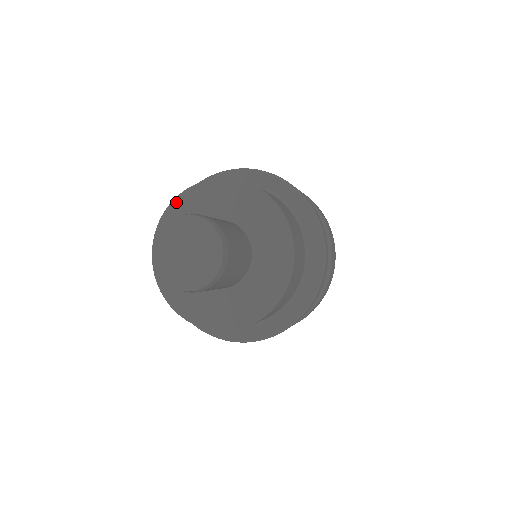
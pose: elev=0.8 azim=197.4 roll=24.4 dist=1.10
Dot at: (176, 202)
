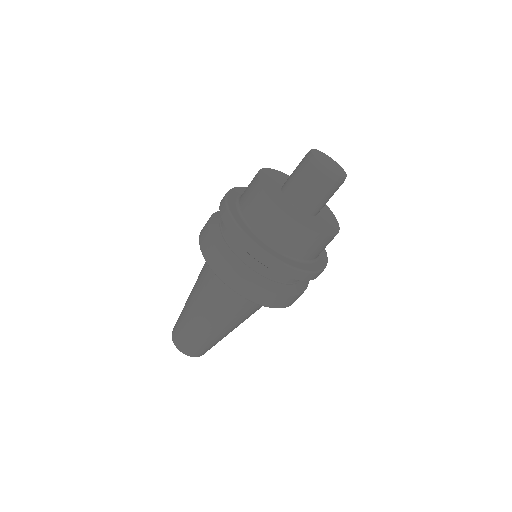
Dot at: (264, 170)
